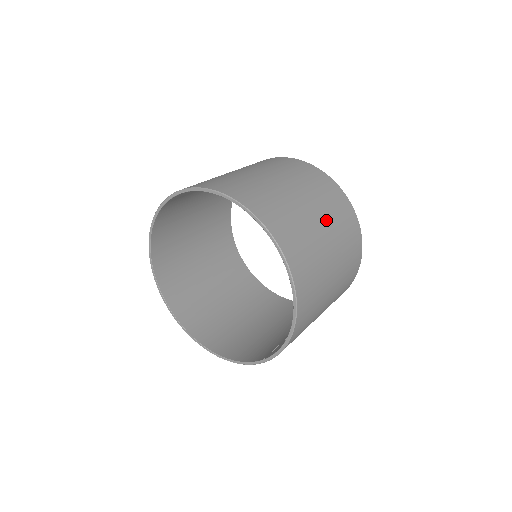
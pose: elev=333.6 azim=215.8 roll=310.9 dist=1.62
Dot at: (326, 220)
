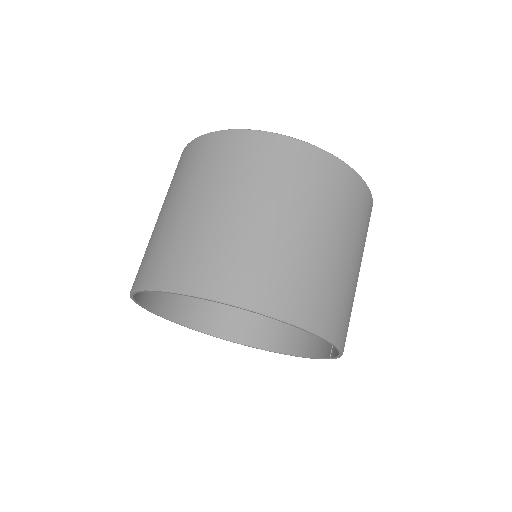
Dot at: (300, 211)
